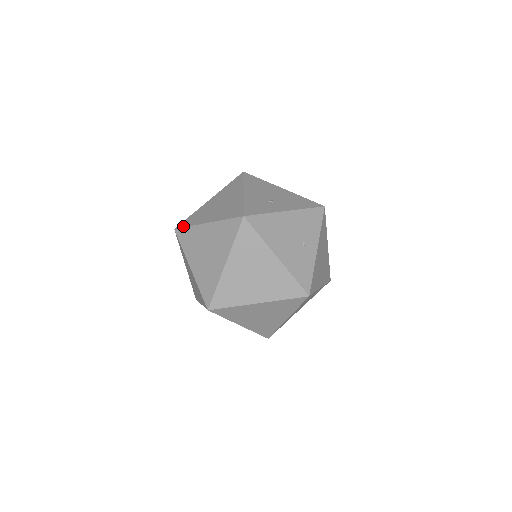
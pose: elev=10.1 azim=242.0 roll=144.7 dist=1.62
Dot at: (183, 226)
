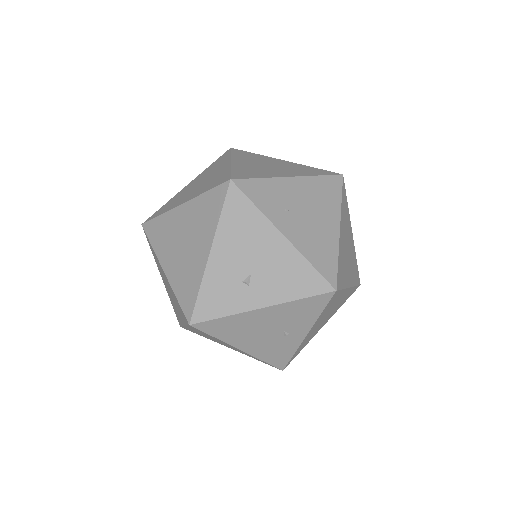
Dot at: (147, 235)
